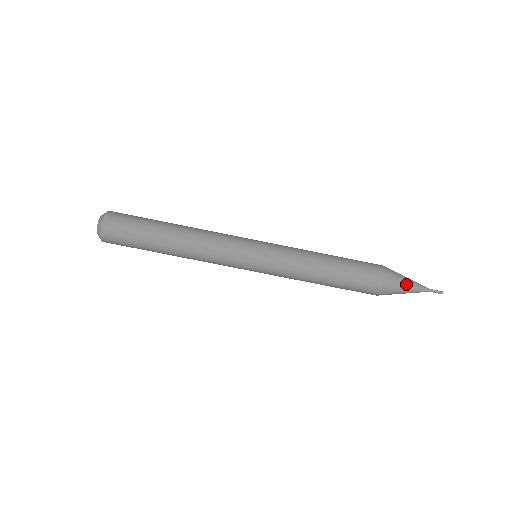
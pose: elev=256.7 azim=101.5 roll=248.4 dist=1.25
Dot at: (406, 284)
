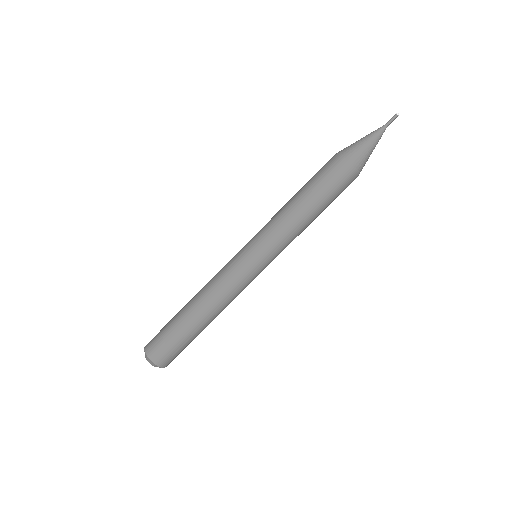
Dot at: (362, 142)
